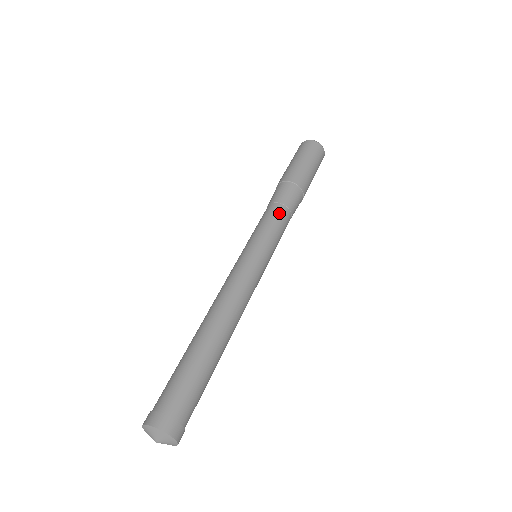
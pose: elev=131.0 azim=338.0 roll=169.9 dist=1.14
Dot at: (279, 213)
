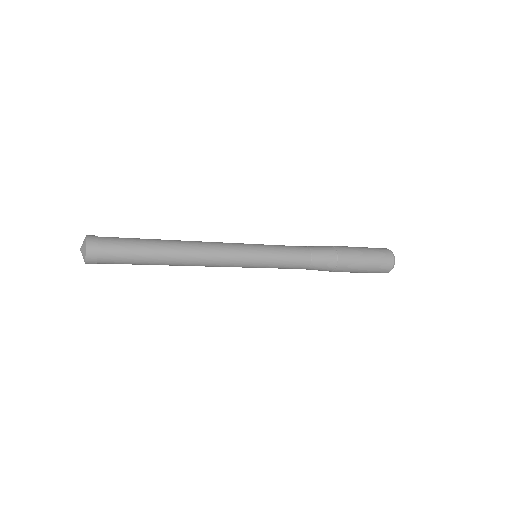
Dot at: (298, 246)
